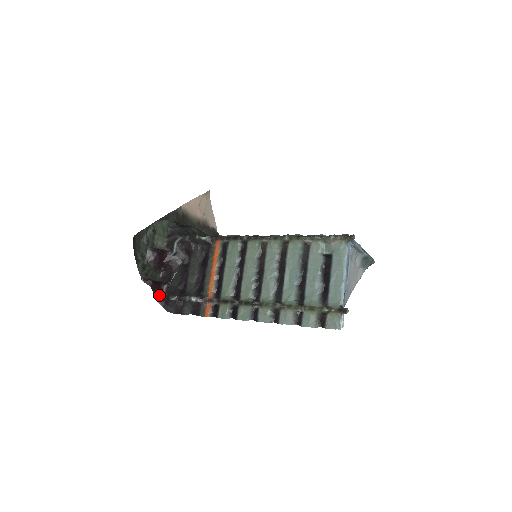
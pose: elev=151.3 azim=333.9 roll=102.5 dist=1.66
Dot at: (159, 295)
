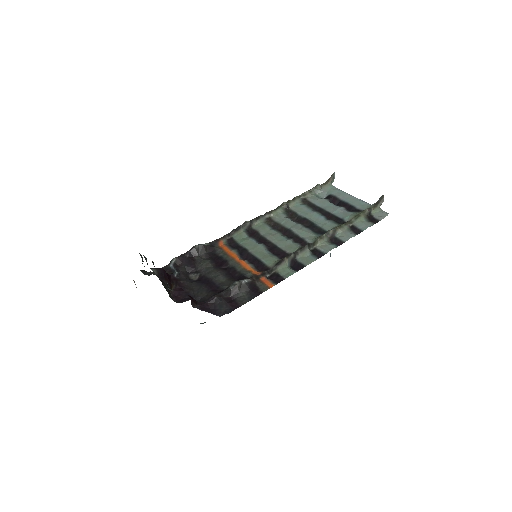
Dot at: (197, 303)
